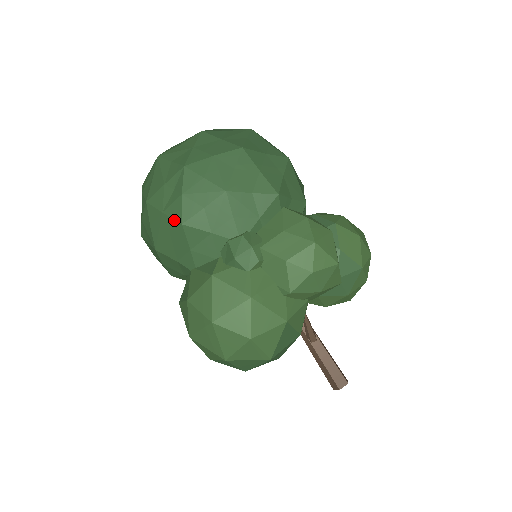
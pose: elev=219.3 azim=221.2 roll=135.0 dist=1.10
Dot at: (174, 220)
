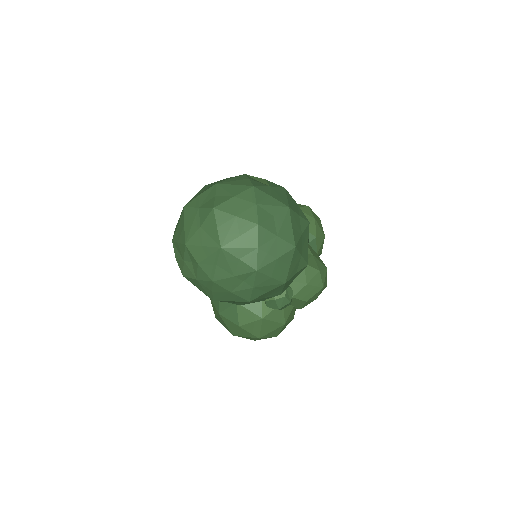
Dot at: (242, 299)
